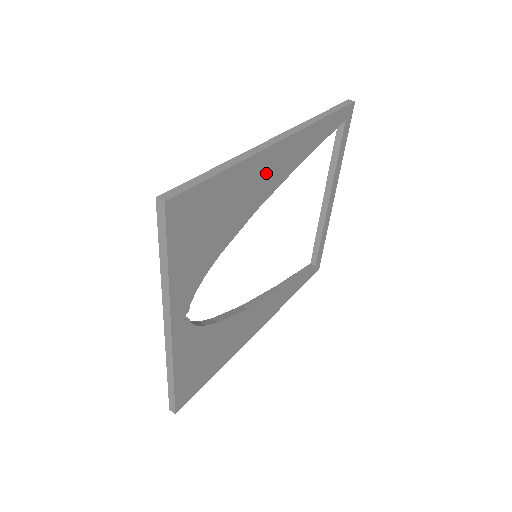
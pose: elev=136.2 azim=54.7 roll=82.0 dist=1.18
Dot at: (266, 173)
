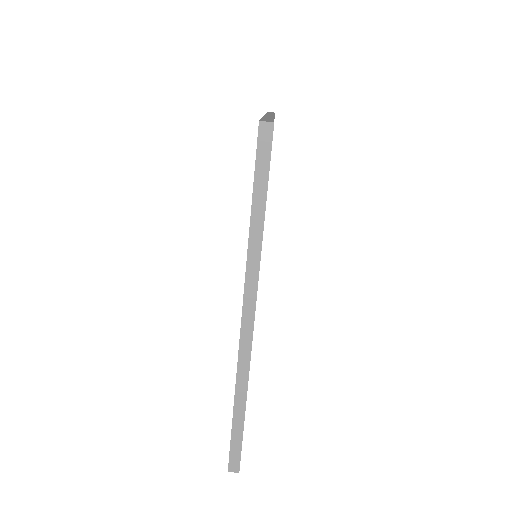
Dot at: occluded
